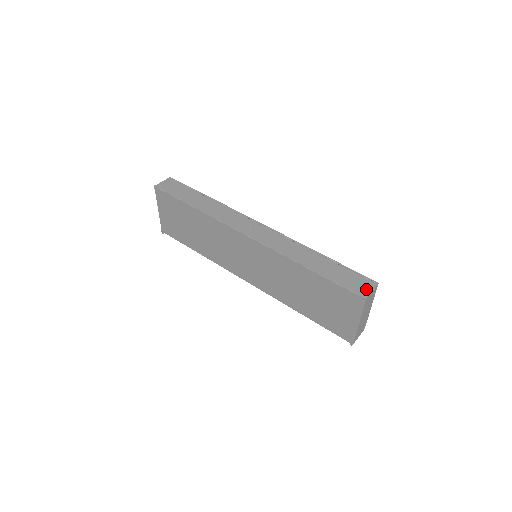
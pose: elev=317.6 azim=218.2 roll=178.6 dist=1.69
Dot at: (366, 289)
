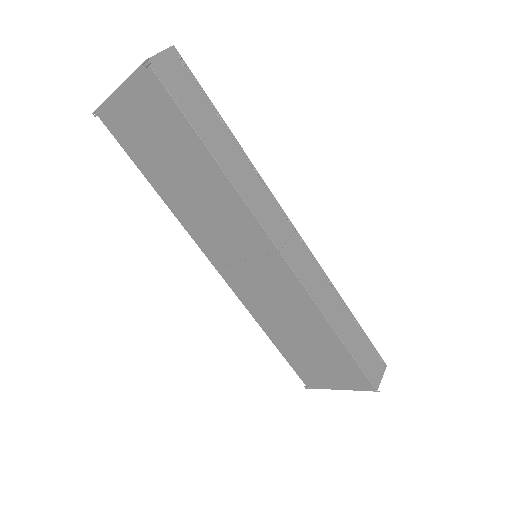
Dot at: (378, 375)
